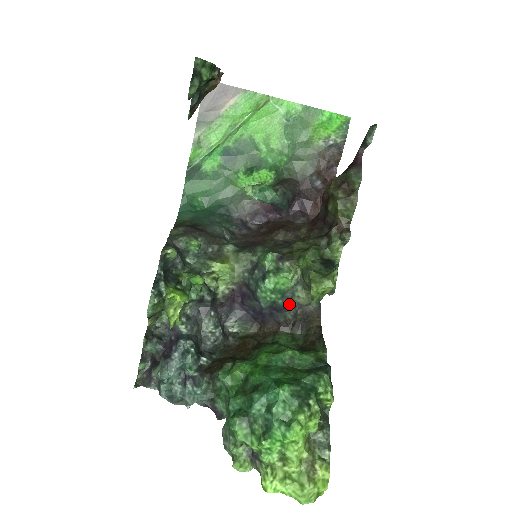
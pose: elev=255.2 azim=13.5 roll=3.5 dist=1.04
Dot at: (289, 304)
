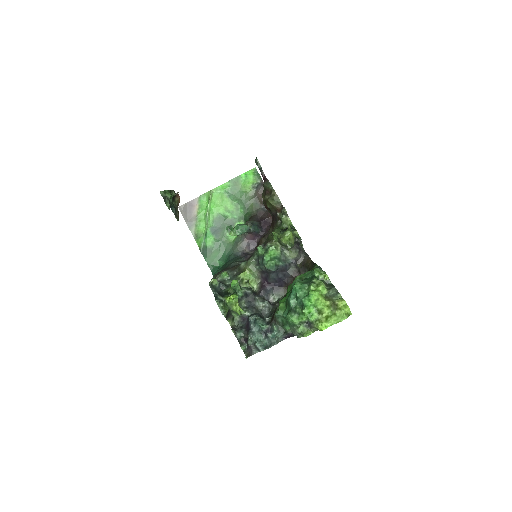
Dot at: (287, 263)
